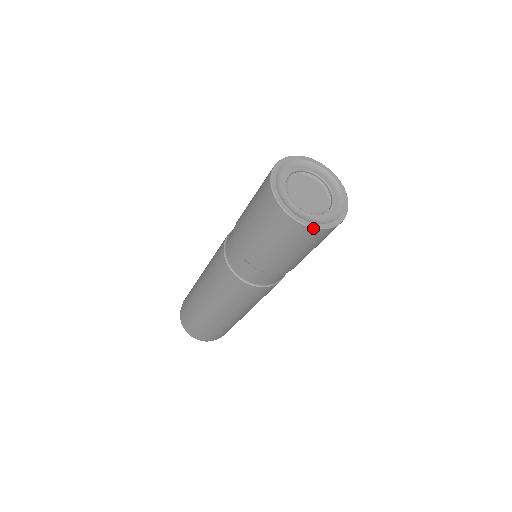
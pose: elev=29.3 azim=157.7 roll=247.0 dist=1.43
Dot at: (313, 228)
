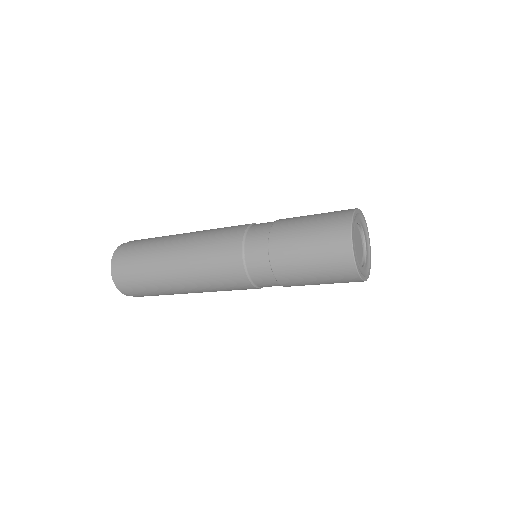
Dot at: (361, 279)
